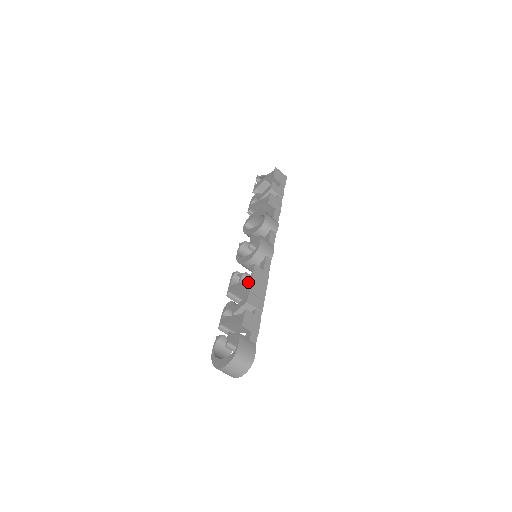
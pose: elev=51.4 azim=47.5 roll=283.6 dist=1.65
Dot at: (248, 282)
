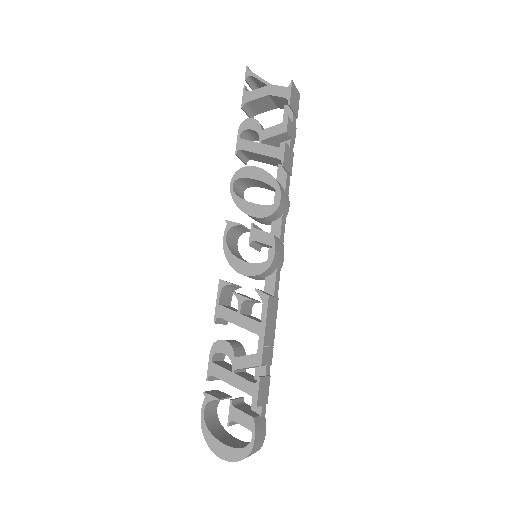
Dot at: (259, 326)
